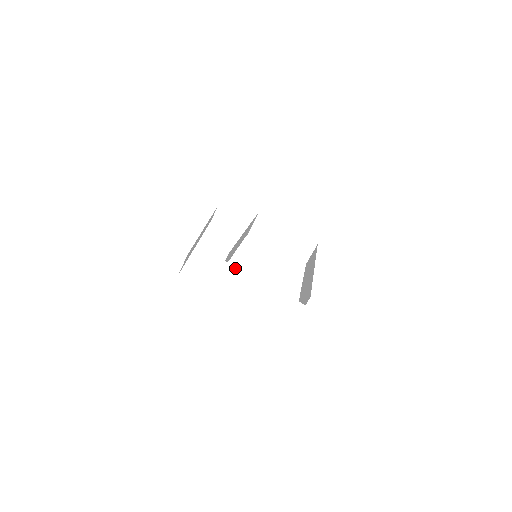
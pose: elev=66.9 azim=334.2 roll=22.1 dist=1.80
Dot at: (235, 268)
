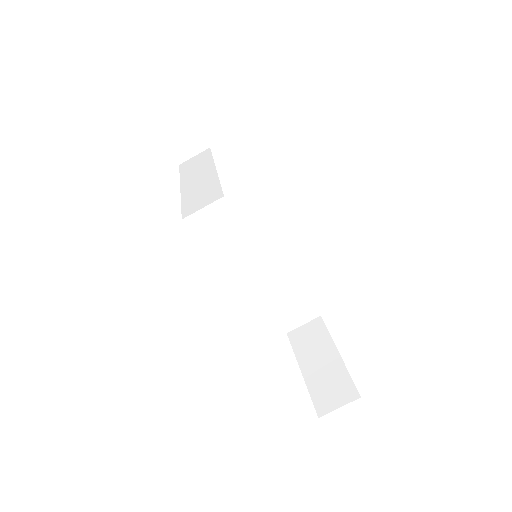
Dot at: (210, 153)
